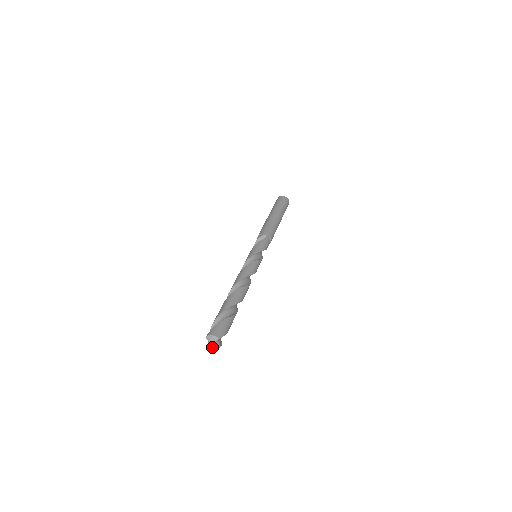
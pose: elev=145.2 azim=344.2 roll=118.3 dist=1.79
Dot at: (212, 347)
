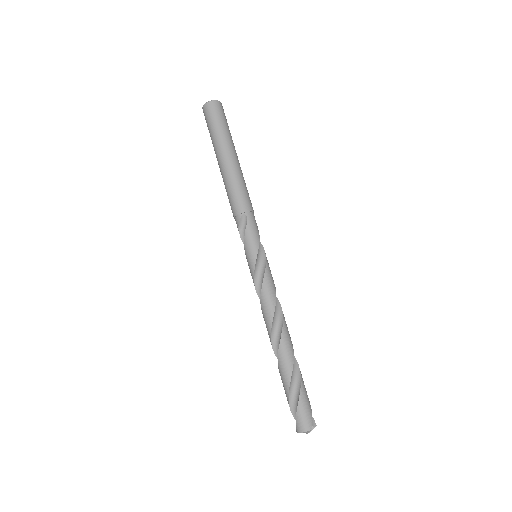
Dot at: occluded
